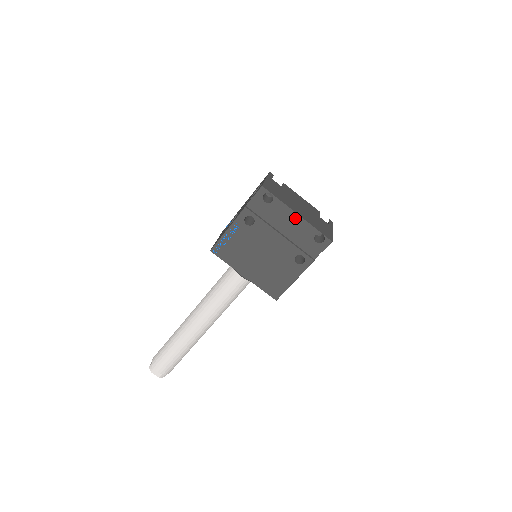
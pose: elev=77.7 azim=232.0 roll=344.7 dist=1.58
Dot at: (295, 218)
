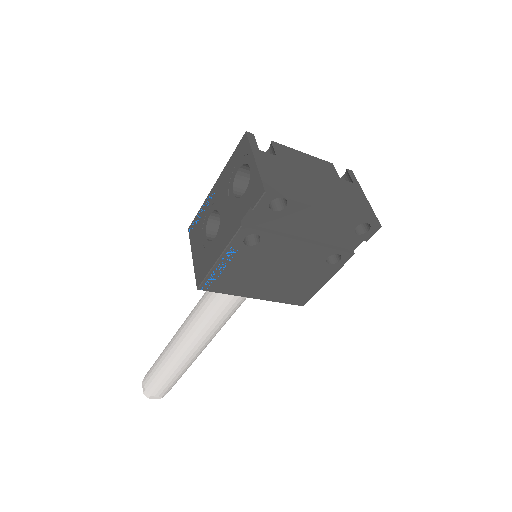
Dot at: (324, 217)
